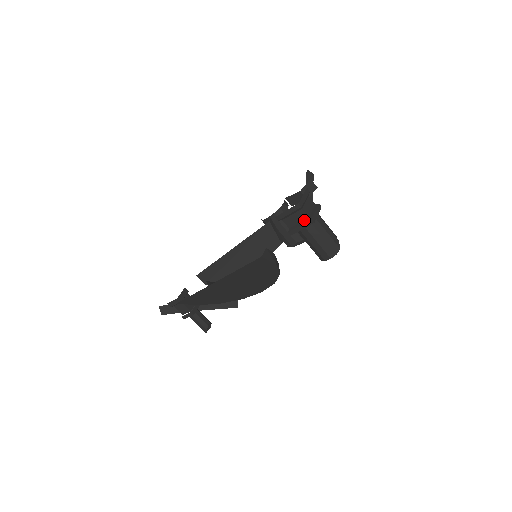
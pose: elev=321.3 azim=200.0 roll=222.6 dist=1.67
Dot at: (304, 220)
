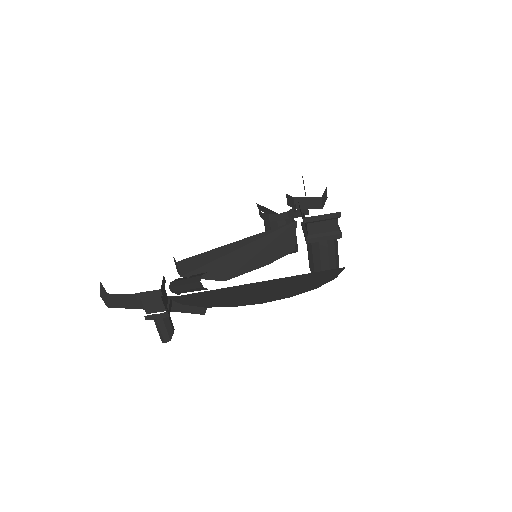
Dot at: (332, 231)
